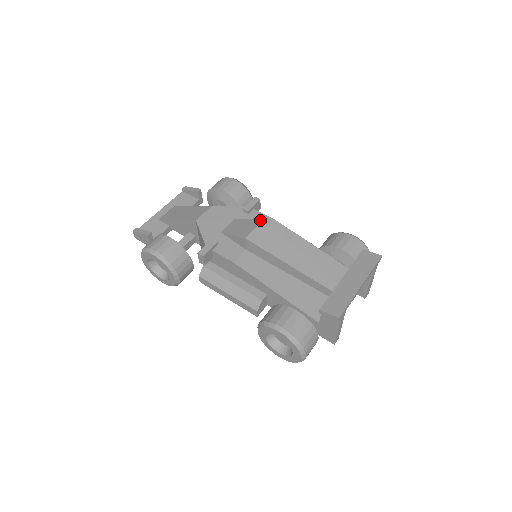
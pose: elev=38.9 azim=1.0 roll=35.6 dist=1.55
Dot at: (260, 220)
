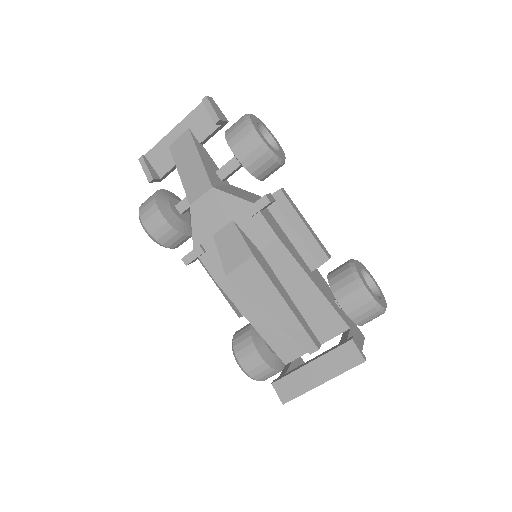
Dot at: (250, 254)
